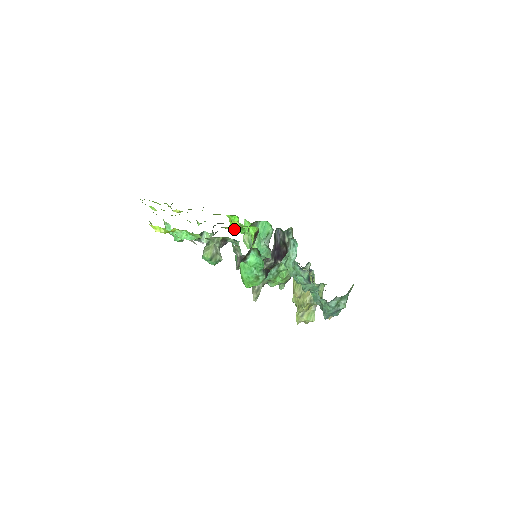
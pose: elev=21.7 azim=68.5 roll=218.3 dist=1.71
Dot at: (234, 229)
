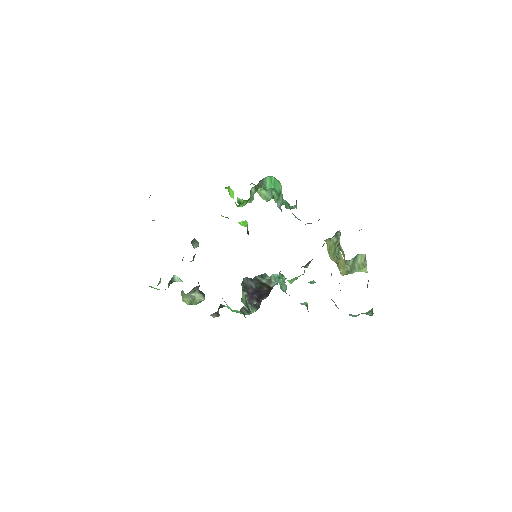
Dot at: (226, 217)
